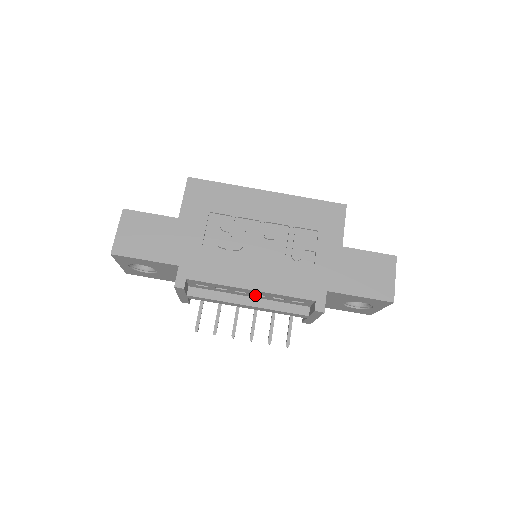
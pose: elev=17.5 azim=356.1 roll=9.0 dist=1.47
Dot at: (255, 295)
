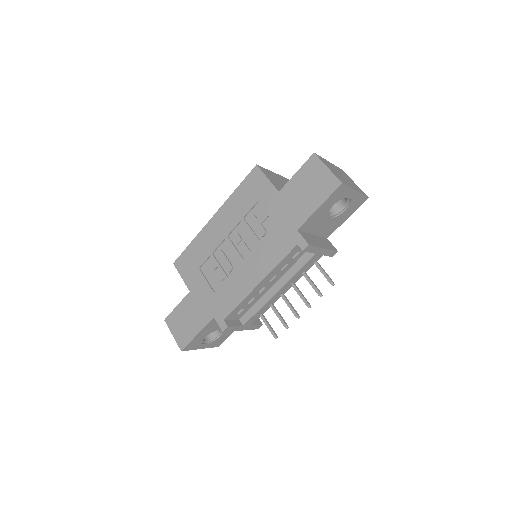
Dot at: (271, 282)
